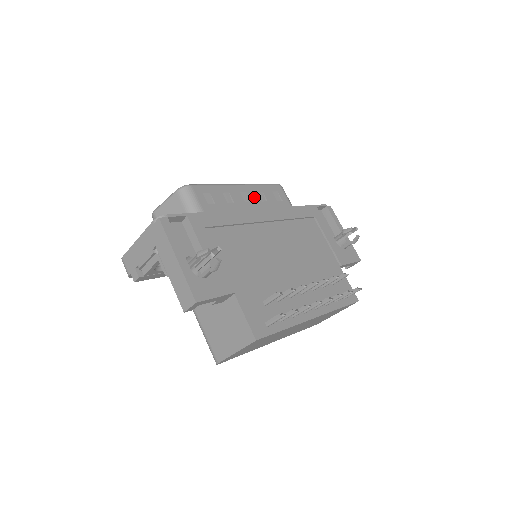
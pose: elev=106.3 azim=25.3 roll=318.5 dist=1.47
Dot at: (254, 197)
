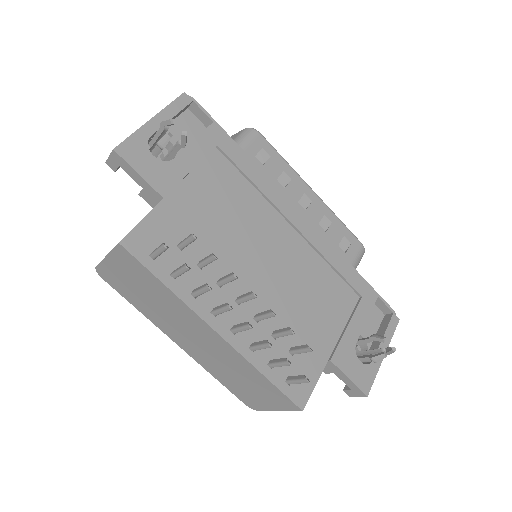
Dot at: (315, 212)
